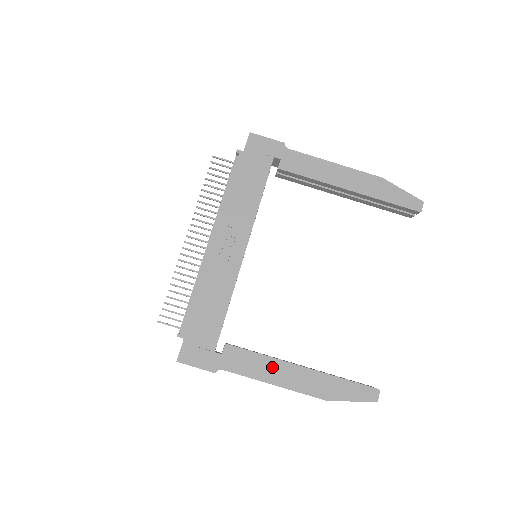
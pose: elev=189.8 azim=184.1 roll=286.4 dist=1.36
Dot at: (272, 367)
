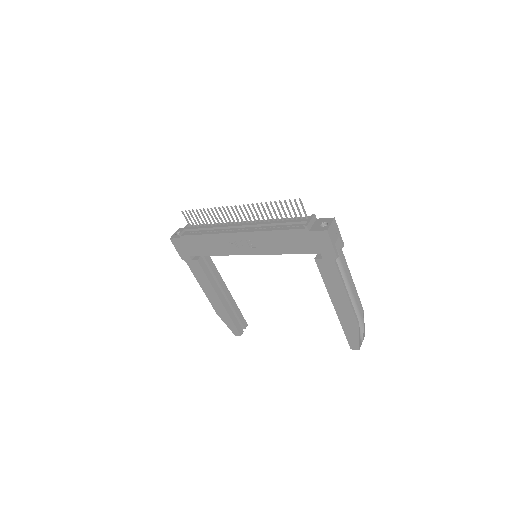
Dot at: (208, 286)
